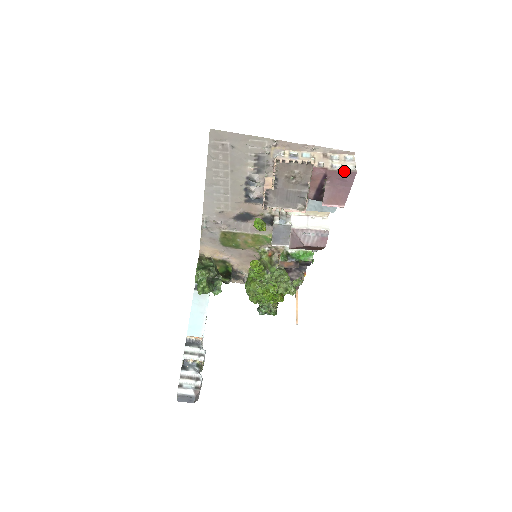
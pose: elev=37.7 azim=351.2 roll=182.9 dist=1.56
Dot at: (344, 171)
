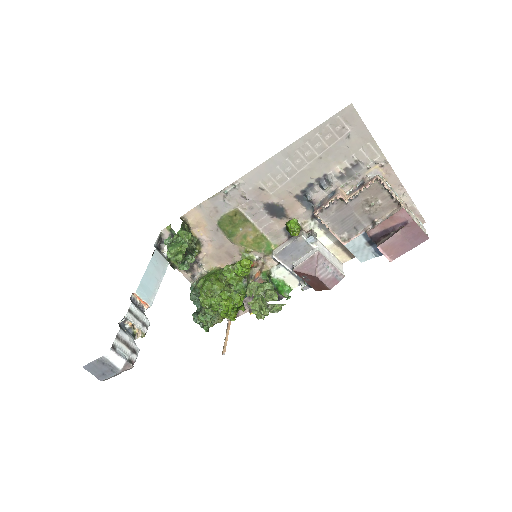
Dot at: (422, 230)
